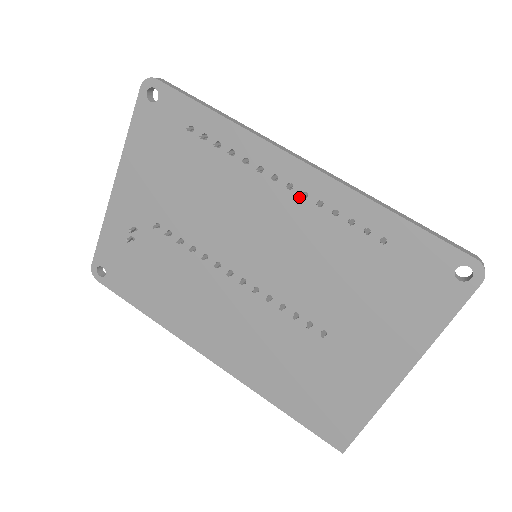
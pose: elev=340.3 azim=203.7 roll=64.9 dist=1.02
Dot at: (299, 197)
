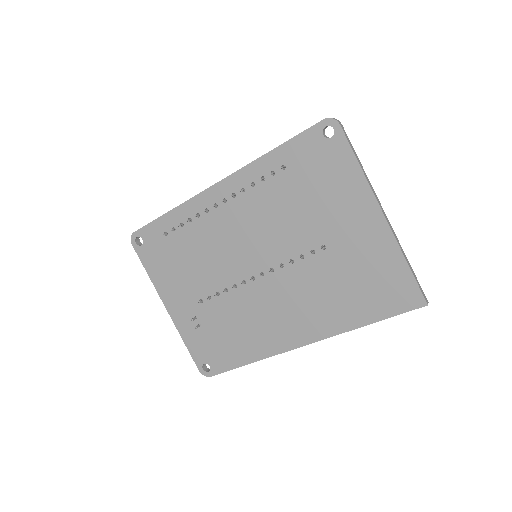
Dot at: (233, 200)
